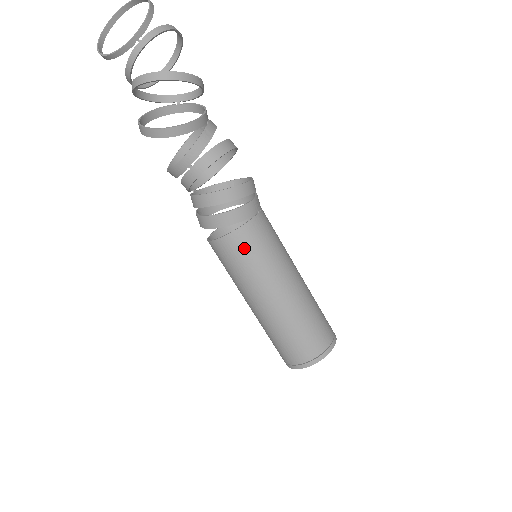
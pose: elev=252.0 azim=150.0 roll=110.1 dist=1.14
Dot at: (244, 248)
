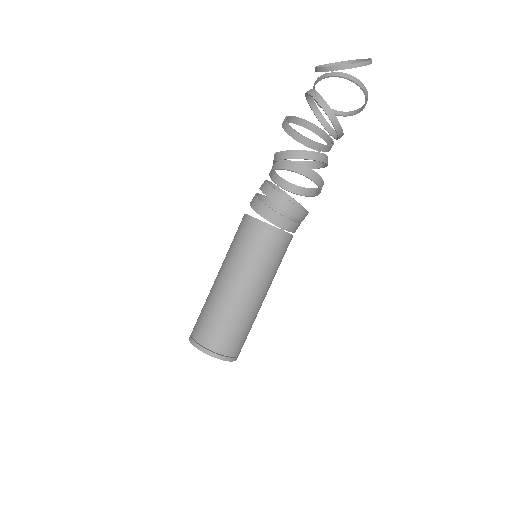
Dot at: (247, 233)
